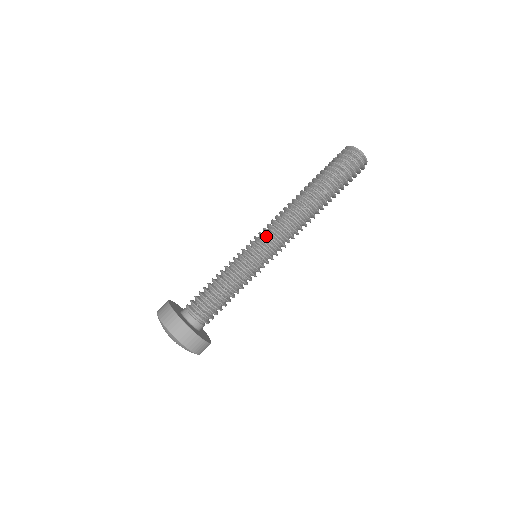
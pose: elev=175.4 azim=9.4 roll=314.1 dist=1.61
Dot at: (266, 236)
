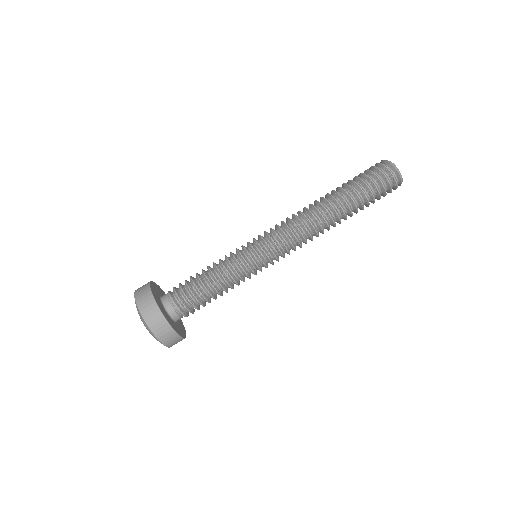
Dot at: (277, 245)
